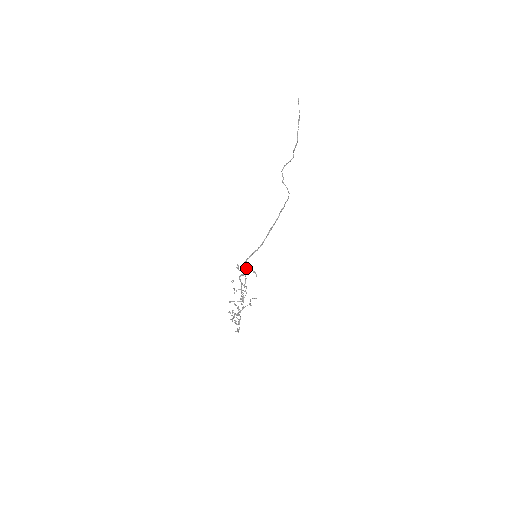
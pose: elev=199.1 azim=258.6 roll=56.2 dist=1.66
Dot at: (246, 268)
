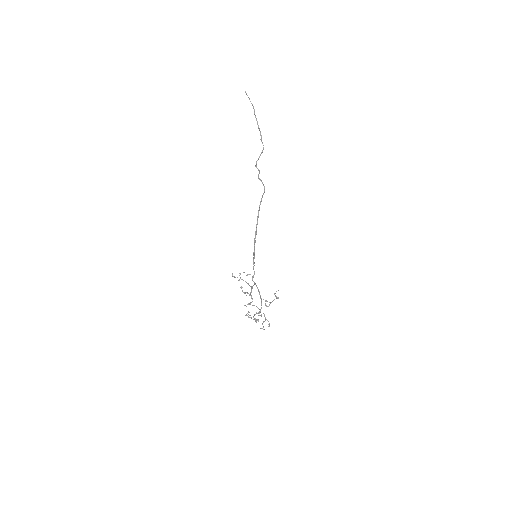
Dot at: occluded
